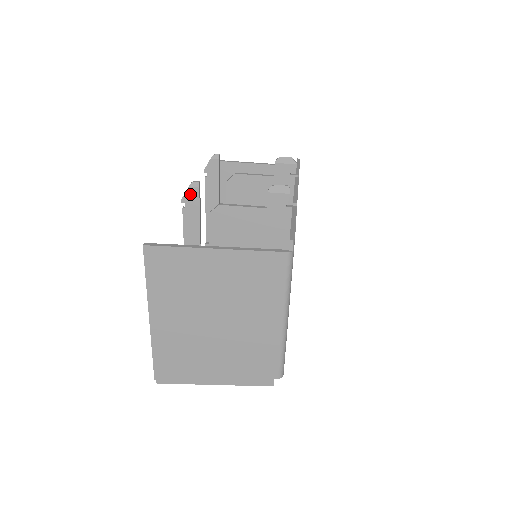
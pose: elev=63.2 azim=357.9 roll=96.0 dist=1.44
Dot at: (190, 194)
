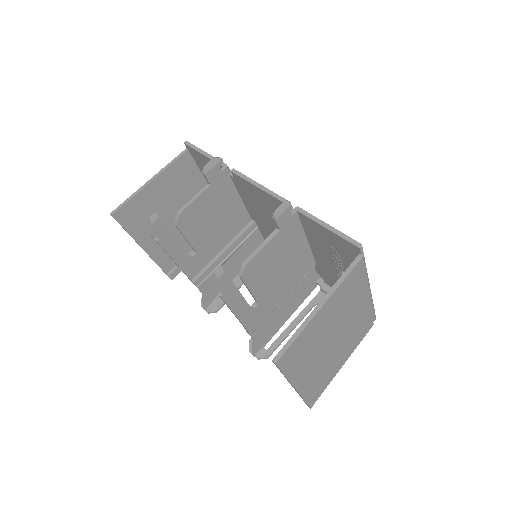
Dot at: (221, 282)
